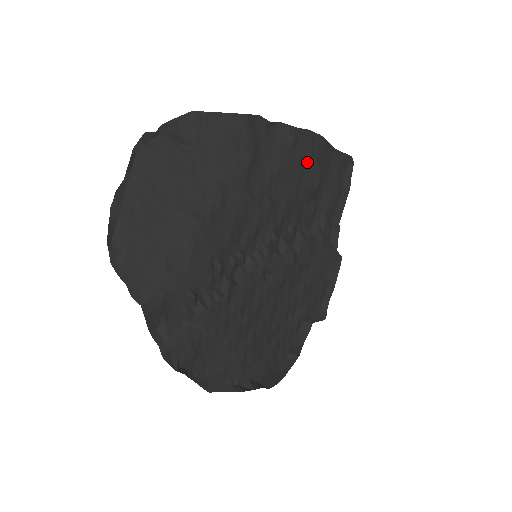
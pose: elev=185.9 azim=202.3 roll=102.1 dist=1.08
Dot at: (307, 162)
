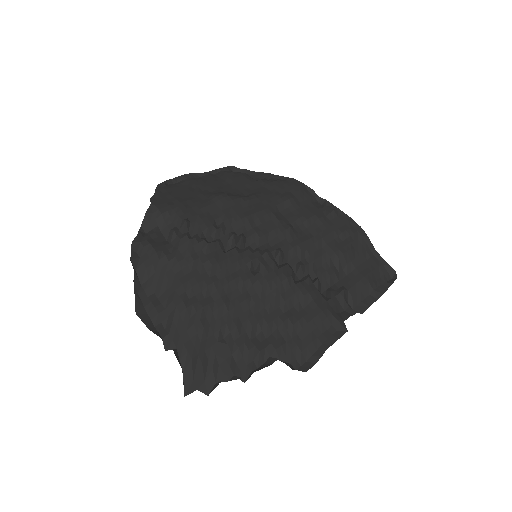
Dot at: (339, 233)
